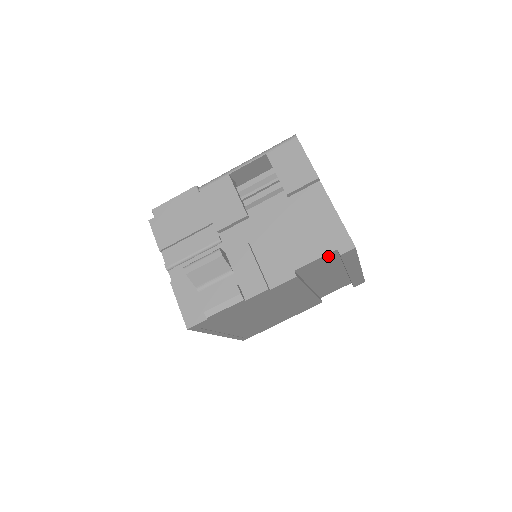
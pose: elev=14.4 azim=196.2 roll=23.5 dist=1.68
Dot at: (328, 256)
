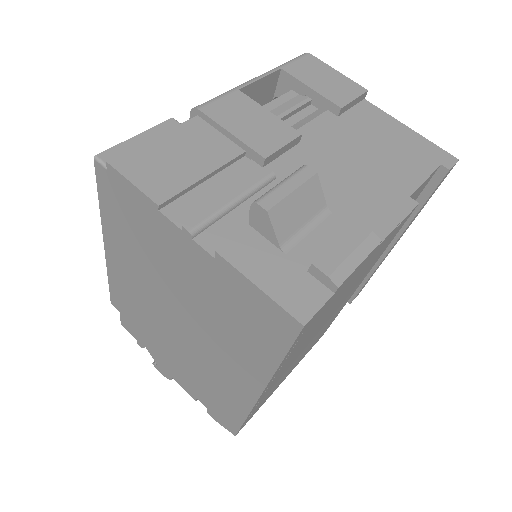
Dot at: (427, 181)
